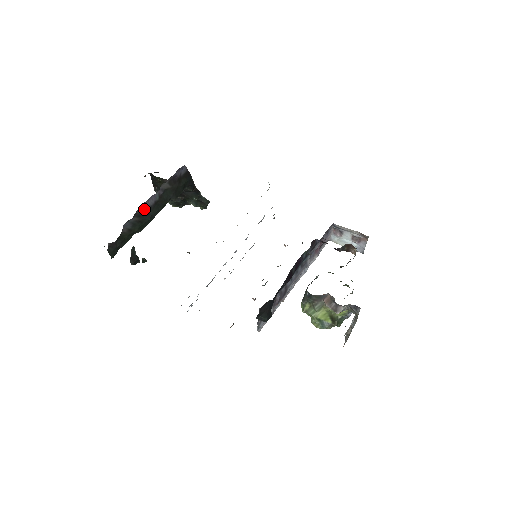
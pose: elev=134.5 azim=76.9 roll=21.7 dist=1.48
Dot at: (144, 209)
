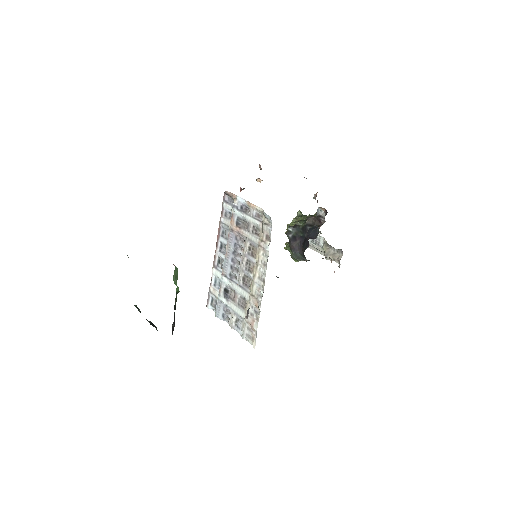
Dot at: occluded
